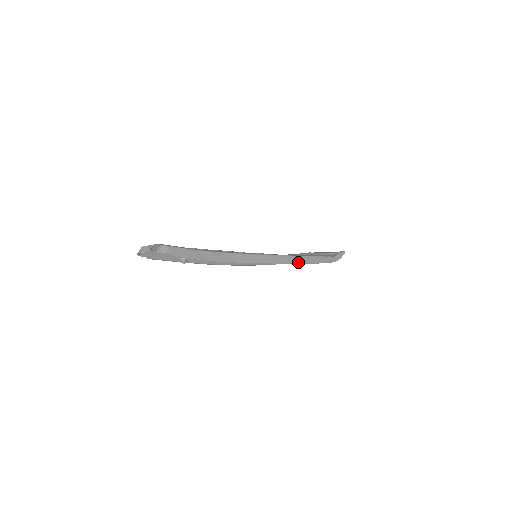
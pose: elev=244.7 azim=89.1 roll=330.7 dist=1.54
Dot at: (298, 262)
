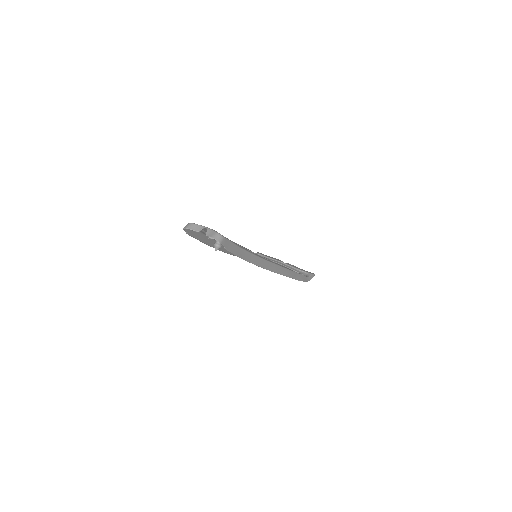
Dot at: (289, 276)
